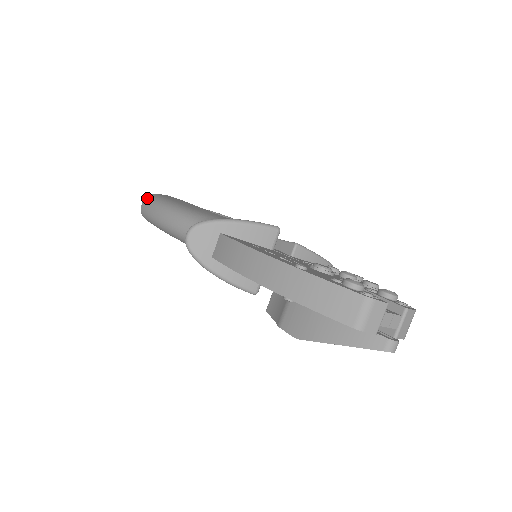
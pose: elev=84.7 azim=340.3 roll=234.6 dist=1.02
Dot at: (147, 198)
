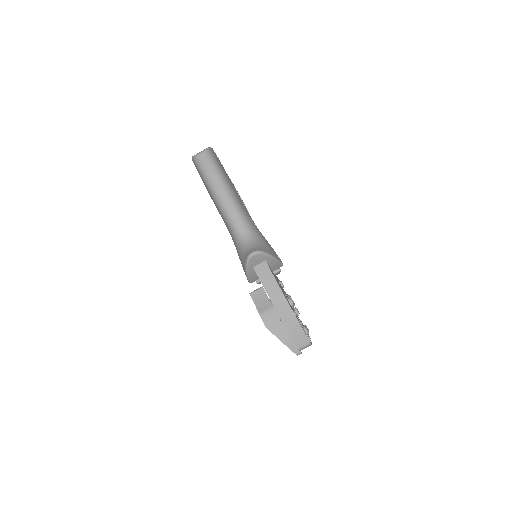
Dot at: (208, 155)
